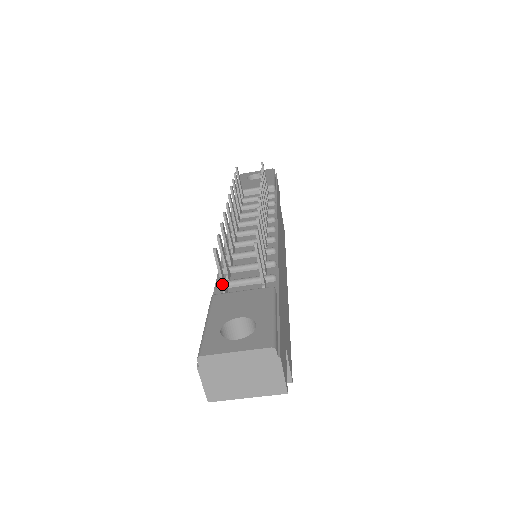
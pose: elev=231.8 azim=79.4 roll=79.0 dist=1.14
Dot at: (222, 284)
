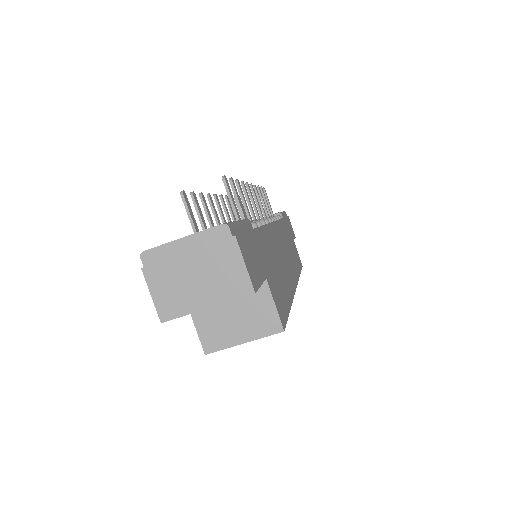
Dot at: (194, 231)
